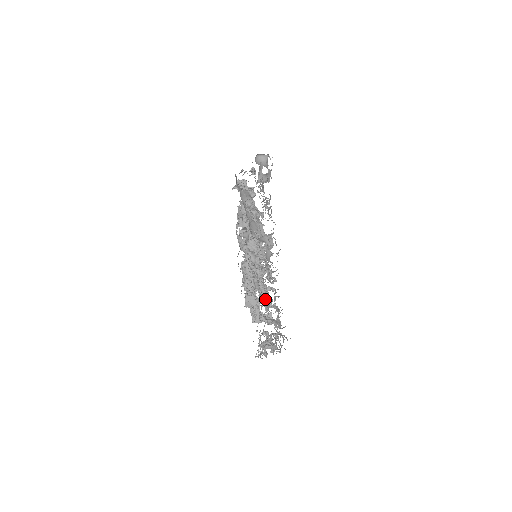
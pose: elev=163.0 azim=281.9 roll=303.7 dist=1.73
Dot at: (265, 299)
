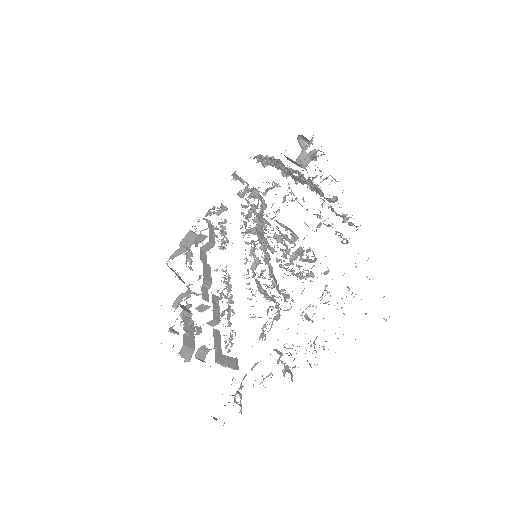
Dot at: (285, 300)
